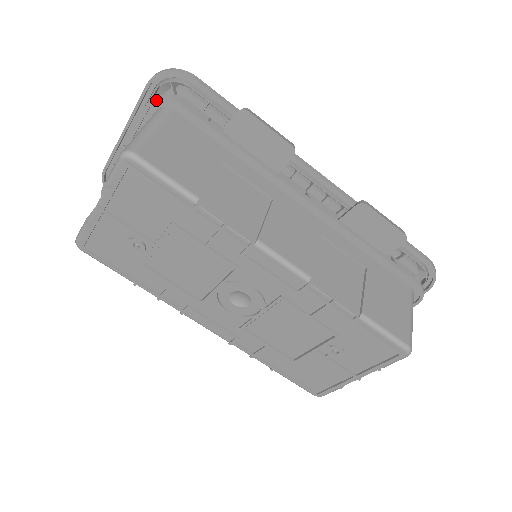
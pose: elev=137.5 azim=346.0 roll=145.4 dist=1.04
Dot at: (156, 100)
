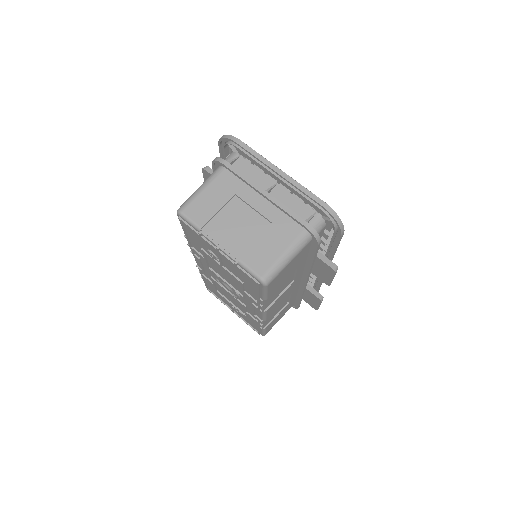
Dot at: (311, 234)
